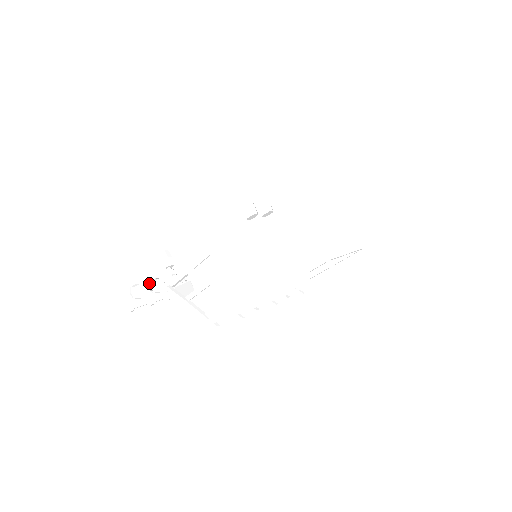
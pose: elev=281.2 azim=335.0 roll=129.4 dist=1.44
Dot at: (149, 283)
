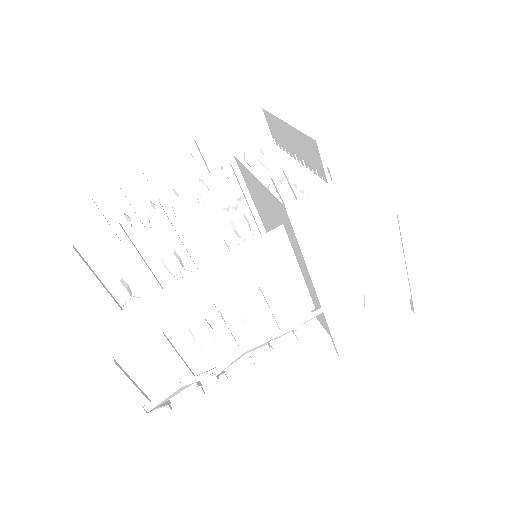
Dot at: (135, 207)
